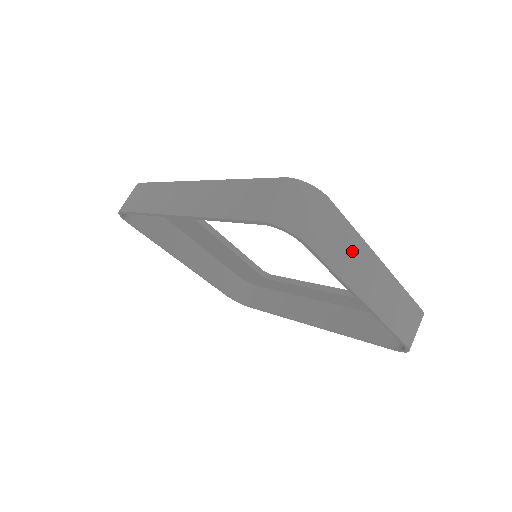
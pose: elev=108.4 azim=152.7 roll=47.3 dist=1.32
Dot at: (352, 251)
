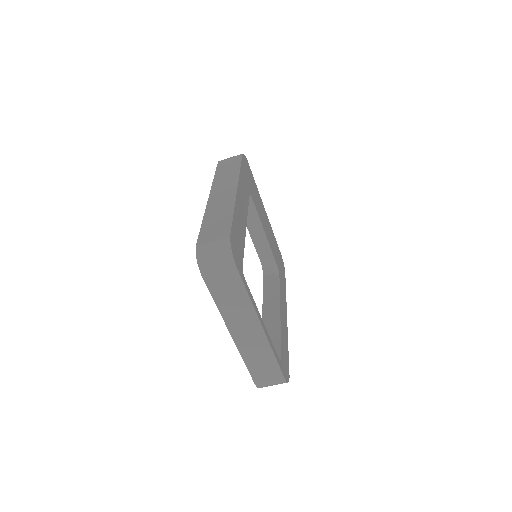
Dot at: (238, 304)
